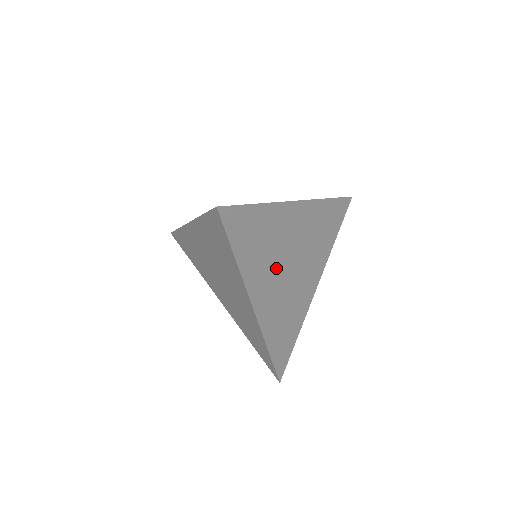
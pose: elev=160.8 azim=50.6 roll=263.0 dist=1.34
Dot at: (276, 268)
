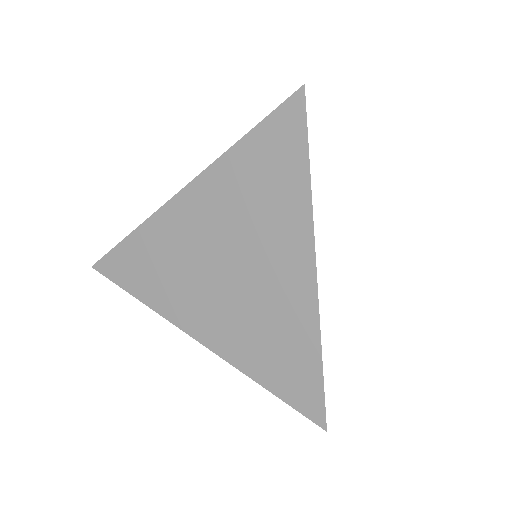
Dot at: occluded
